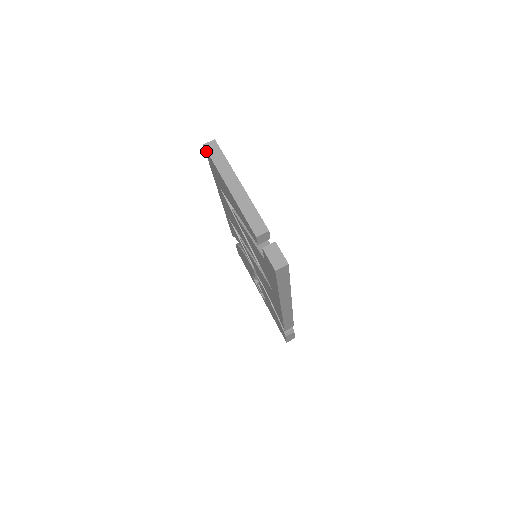
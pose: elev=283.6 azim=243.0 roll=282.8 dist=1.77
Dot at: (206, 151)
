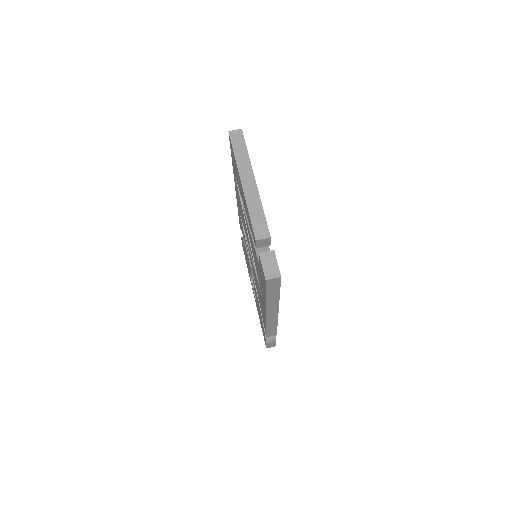
Dot at: (230, 139)
